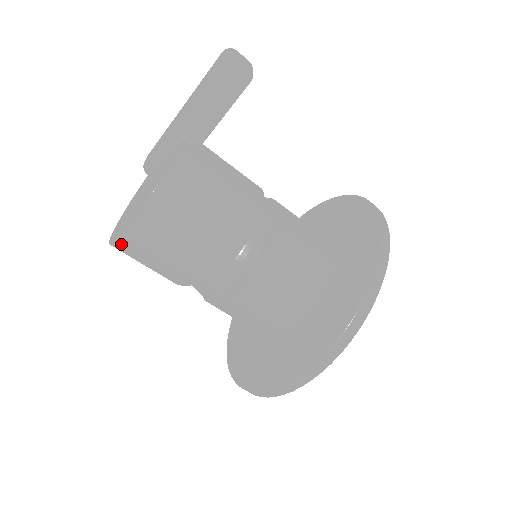
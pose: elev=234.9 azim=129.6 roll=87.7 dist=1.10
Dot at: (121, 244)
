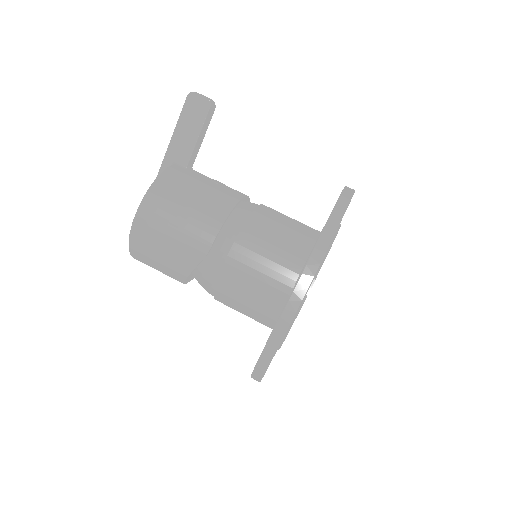
Dot at: (133, 245)
